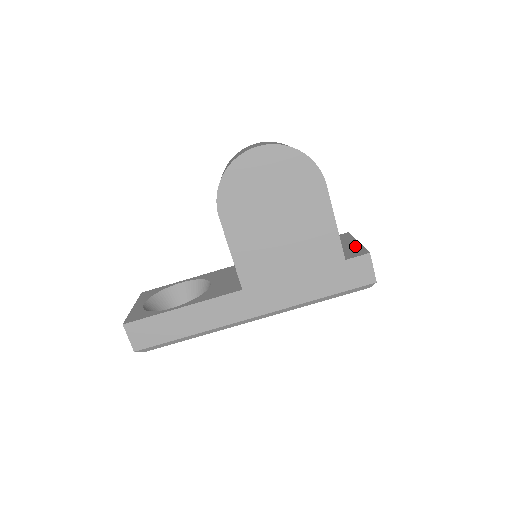
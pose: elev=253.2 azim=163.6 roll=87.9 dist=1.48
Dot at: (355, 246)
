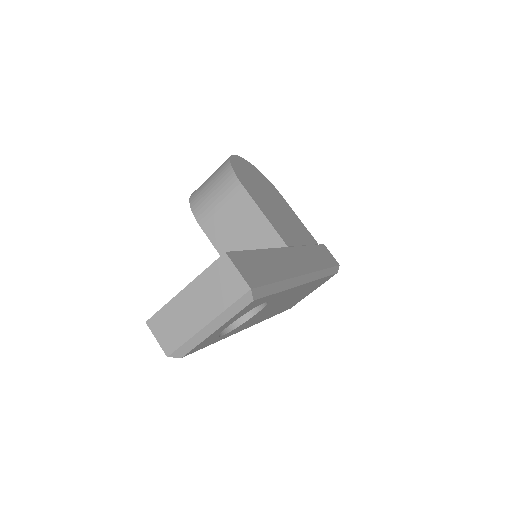
Dot at: occluded
